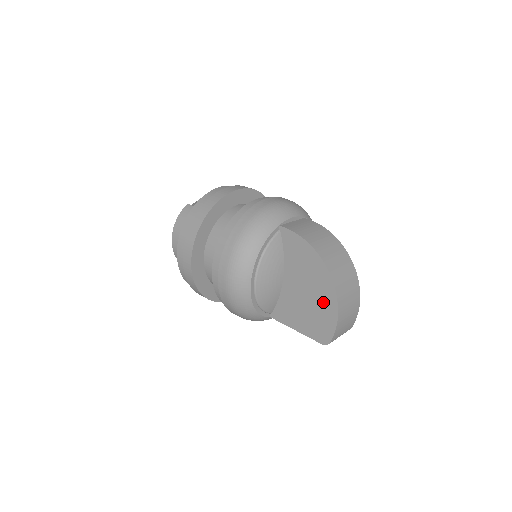
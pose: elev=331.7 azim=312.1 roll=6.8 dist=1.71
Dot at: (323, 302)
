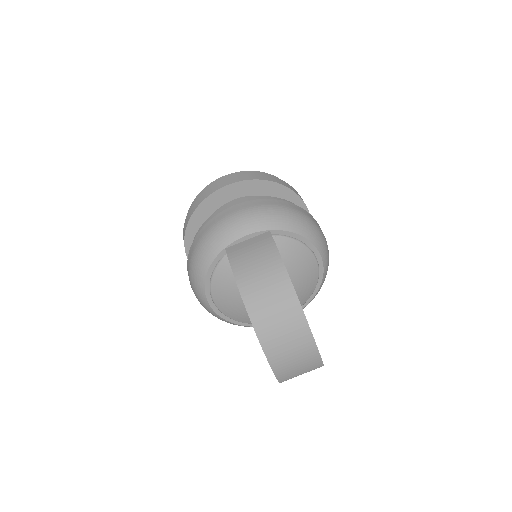
Dot at: occluded
